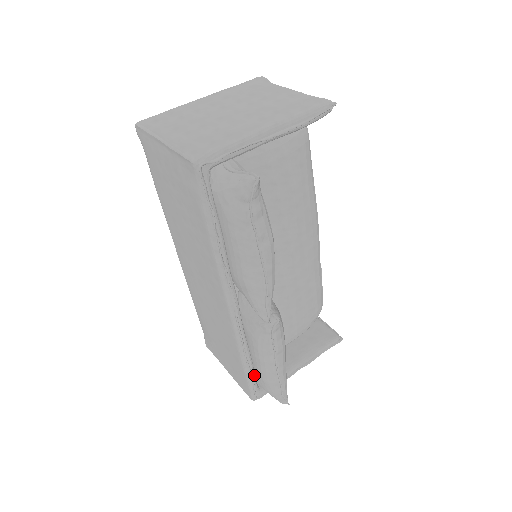
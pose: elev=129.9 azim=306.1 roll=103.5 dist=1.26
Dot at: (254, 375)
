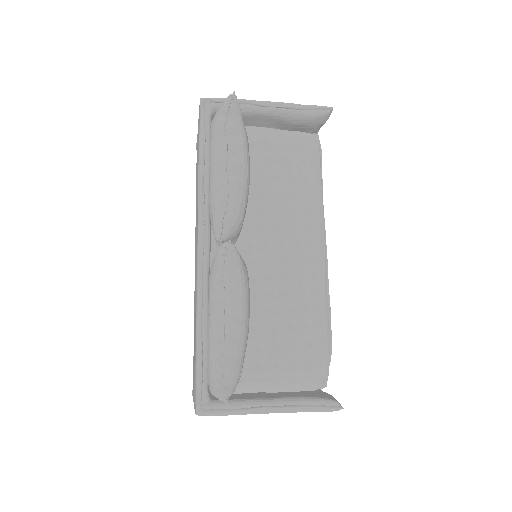
Dot at: (206, 365)
